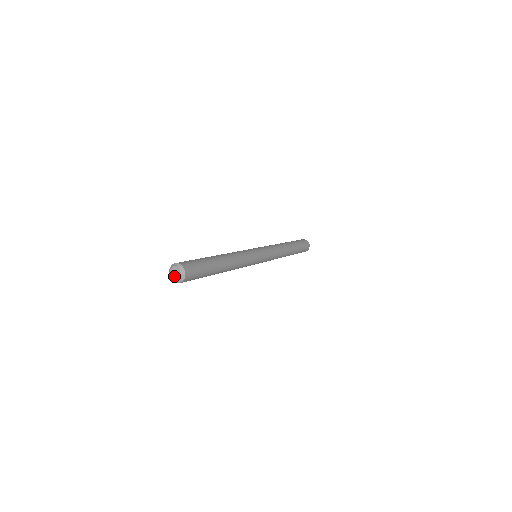
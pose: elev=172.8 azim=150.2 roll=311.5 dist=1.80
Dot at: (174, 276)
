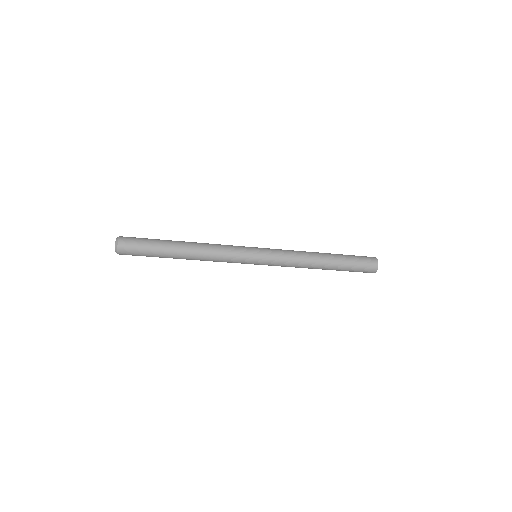
Dot at: (115, 247)
